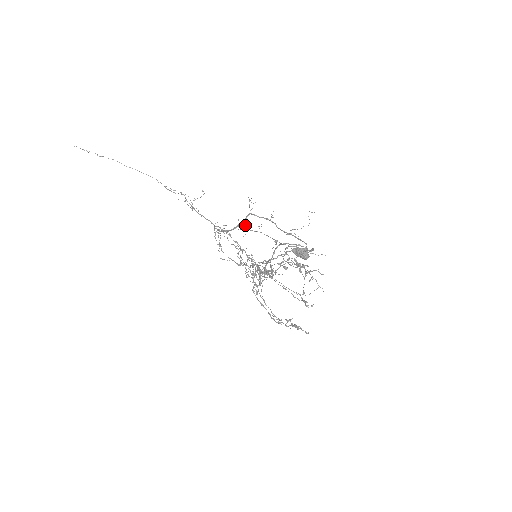
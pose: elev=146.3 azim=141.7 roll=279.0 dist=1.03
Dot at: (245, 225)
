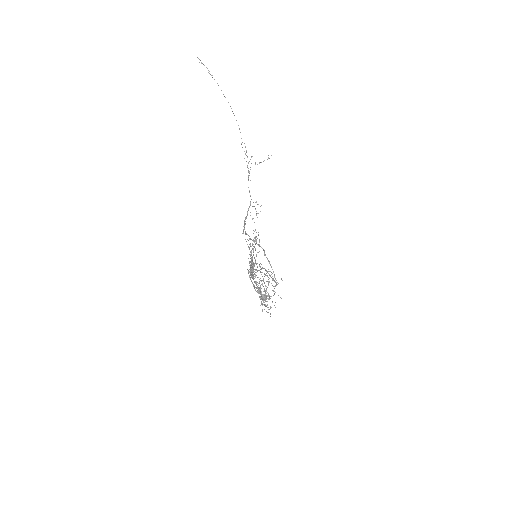
Dot at: occluded
